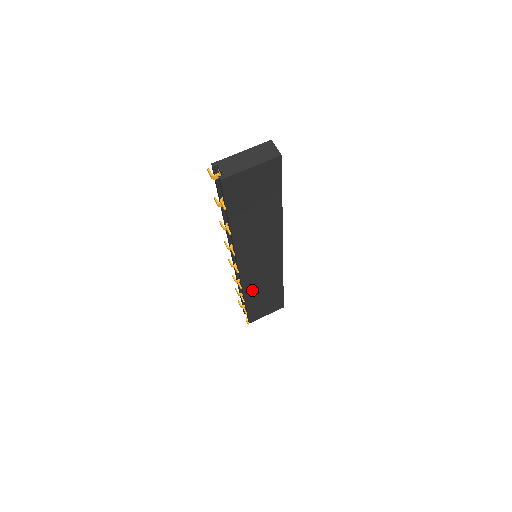
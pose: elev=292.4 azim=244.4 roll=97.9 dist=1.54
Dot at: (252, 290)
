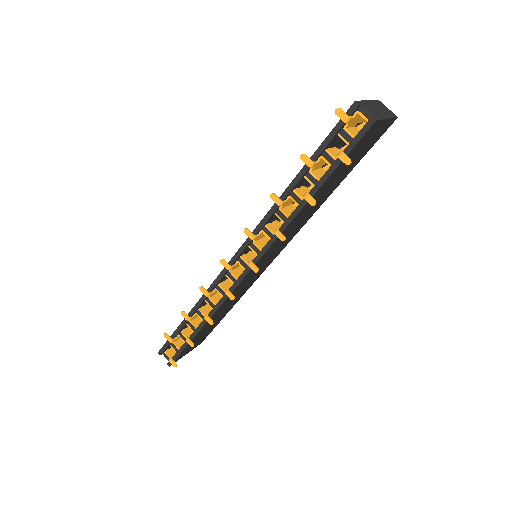
Dot at: (221, 308)
